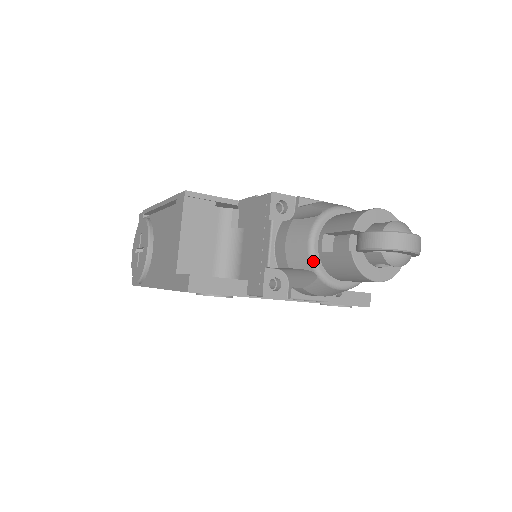
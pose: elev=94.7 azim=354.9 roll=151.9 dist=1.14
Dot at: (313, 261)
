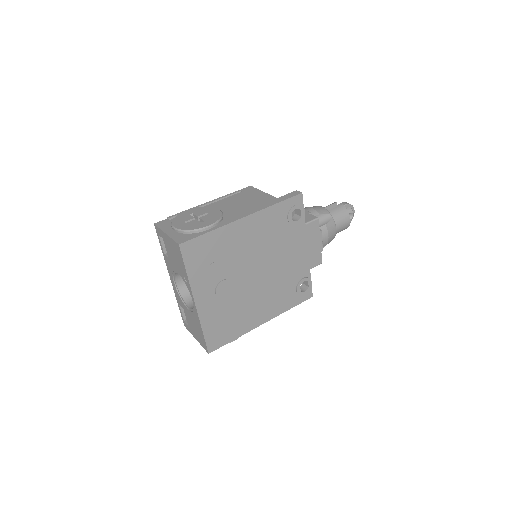
Dot at: (328, 211)
